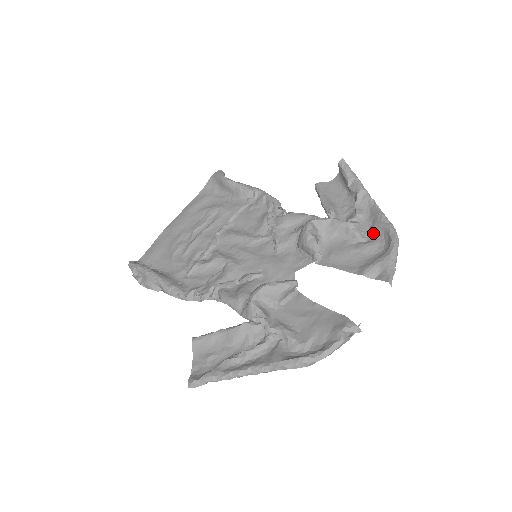
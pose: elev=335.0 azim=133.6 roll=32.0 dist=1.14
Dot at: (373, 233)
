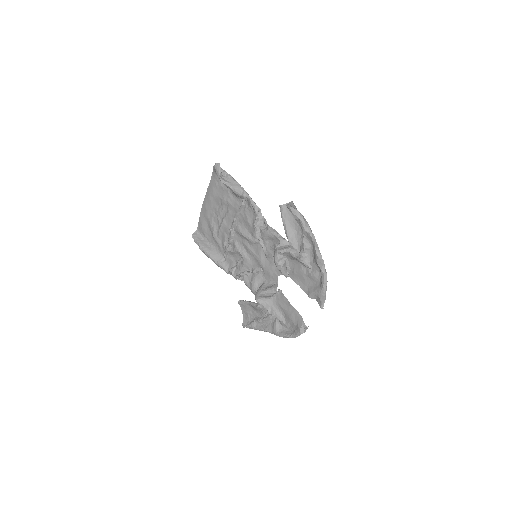
Dot at: (315, 265)
